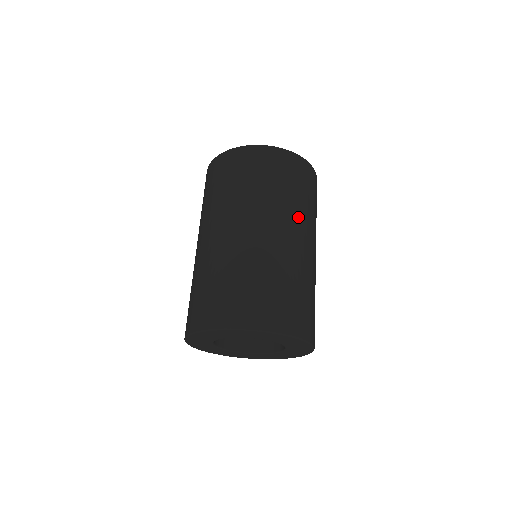
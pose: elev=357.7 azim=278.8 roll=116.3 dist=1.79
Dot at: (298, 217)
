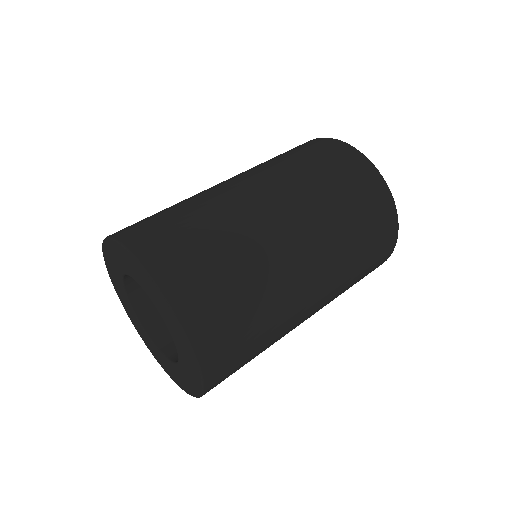
Dot at: (281, 179)
